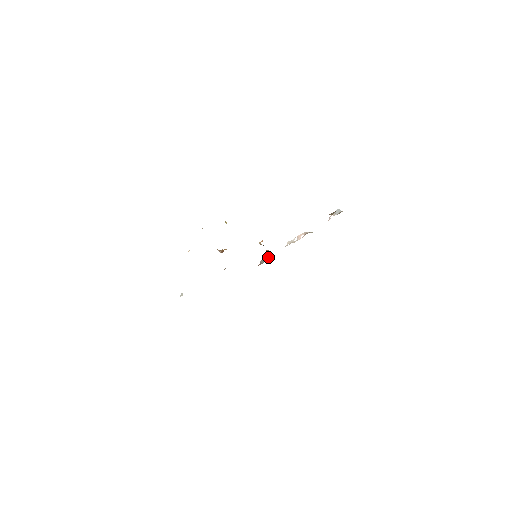
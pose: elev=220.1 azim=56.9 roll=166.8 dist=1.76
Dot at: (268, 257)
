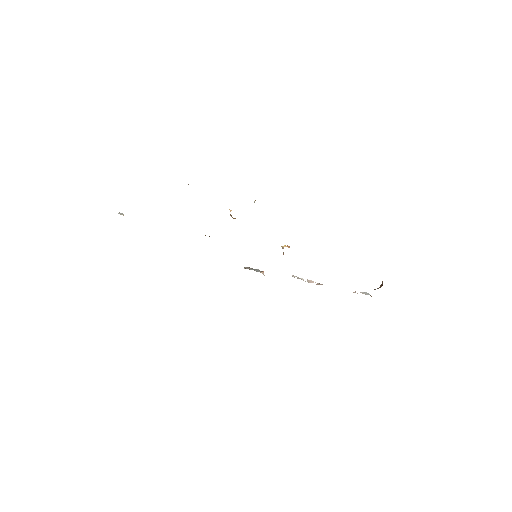
Dot at: occluded
